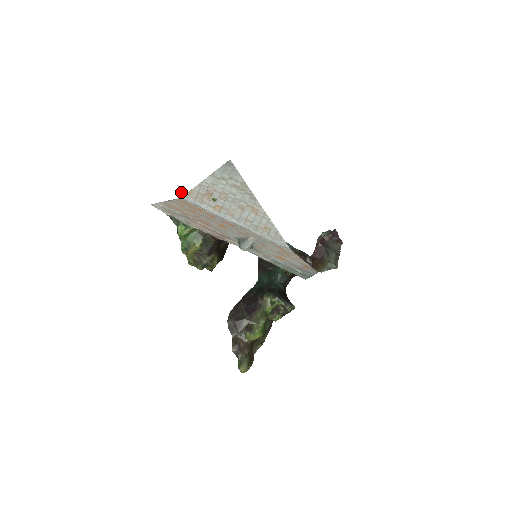
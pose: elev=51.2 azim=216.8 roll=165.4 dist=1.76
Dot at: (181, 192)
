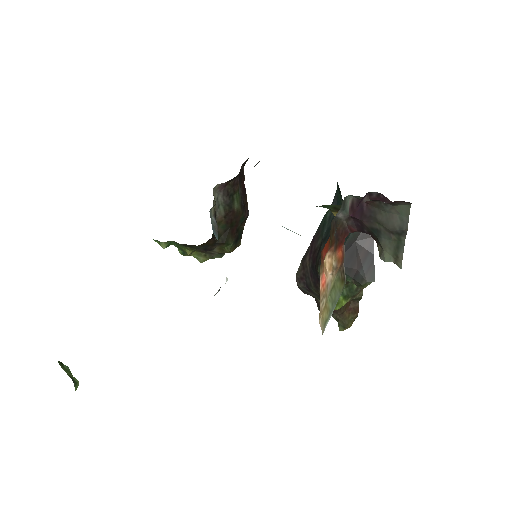
Dot at: occluded
